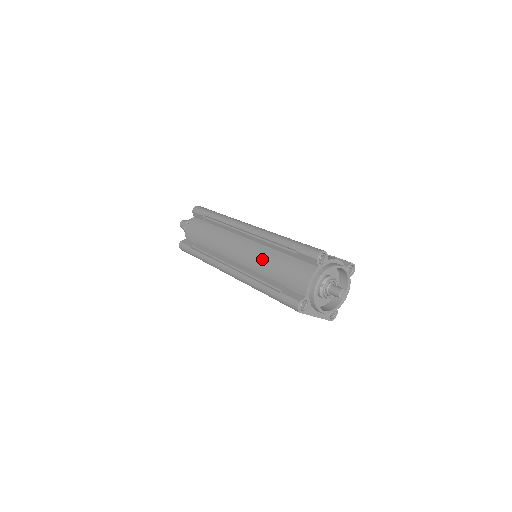
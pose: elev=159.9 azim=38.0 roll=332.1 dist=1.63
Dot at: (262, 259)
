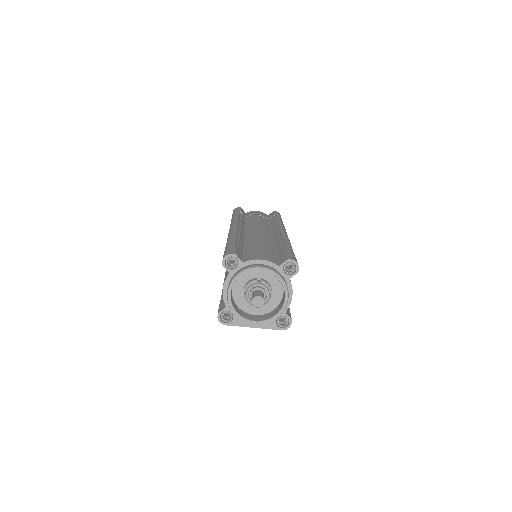
Dot at: occluded
